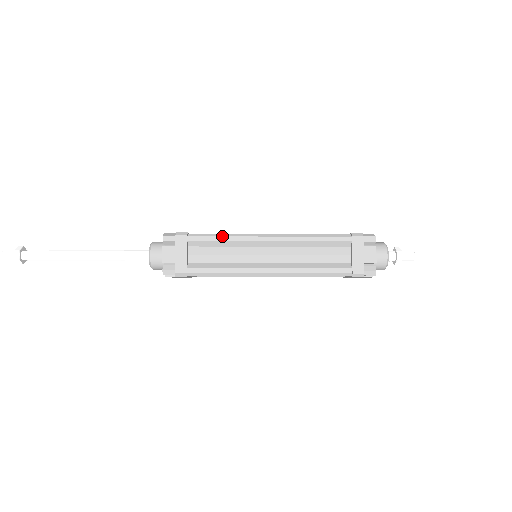
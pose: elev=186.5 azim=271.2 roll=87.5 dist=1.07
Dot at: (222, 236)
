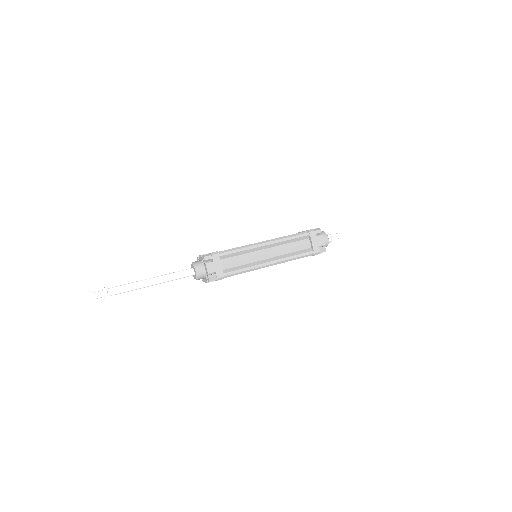
Dot at: occluded
